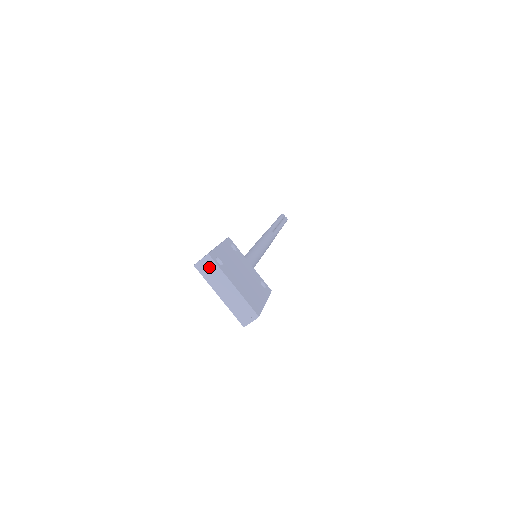
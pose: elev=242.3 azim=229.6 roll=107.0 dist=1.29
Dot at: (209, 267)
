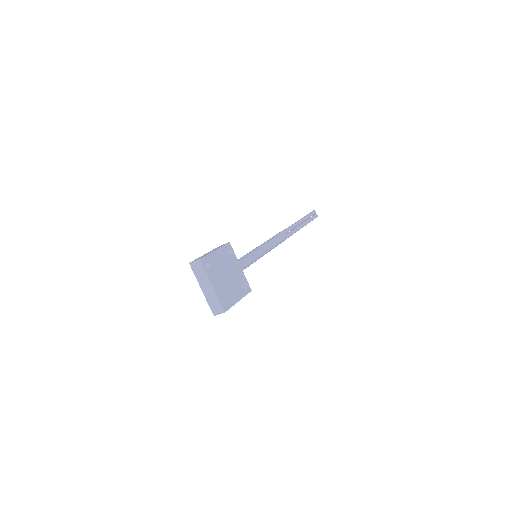
Dot at: (199, 268)
